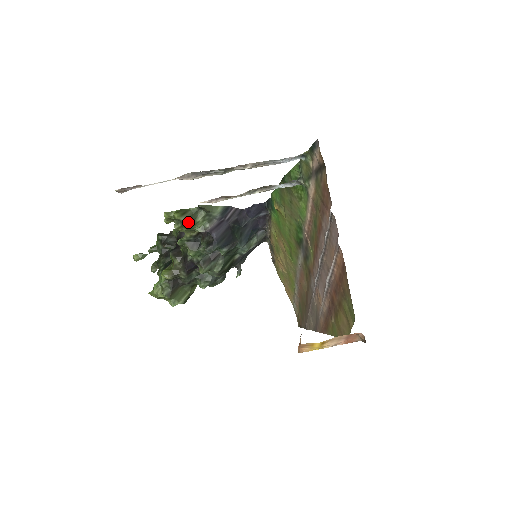
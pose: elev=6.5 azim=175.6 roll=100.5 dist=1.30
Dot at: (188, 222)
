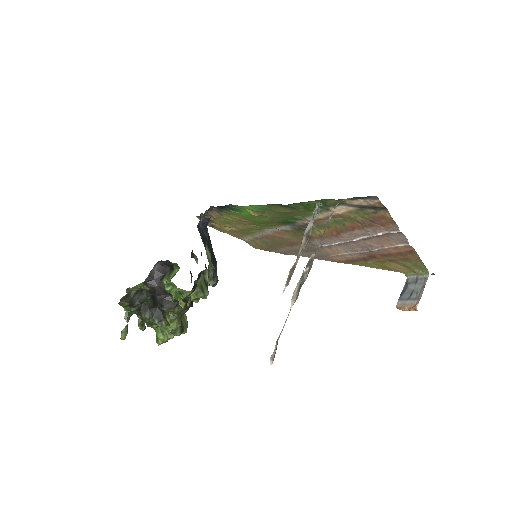
Dot at: (207, 290)
